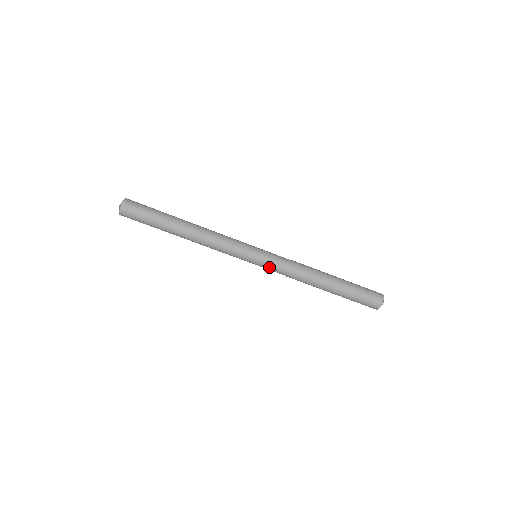
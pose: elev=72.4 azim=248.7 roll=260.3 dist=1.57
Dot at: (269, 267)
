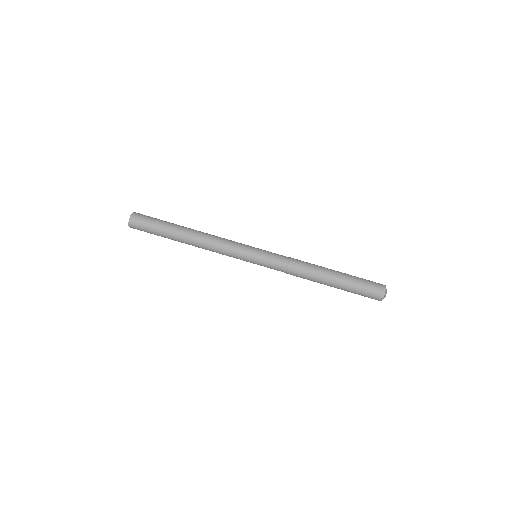
Dot at: (271, 257)
